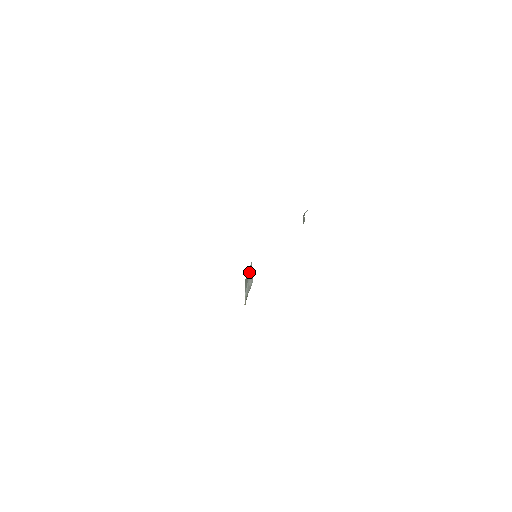
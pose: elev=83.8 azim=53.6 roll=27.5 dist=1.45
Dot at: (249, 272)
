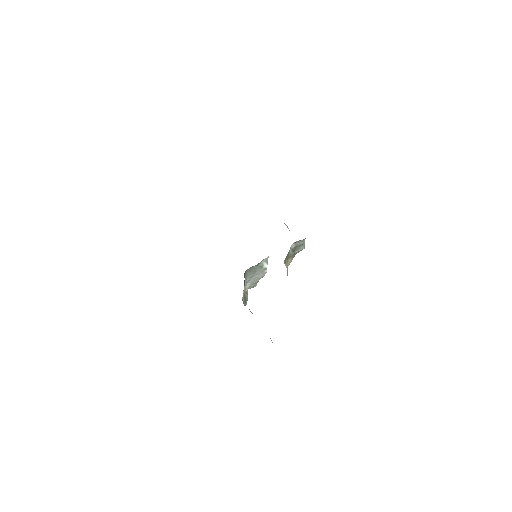
Dot at: (258, 266)
